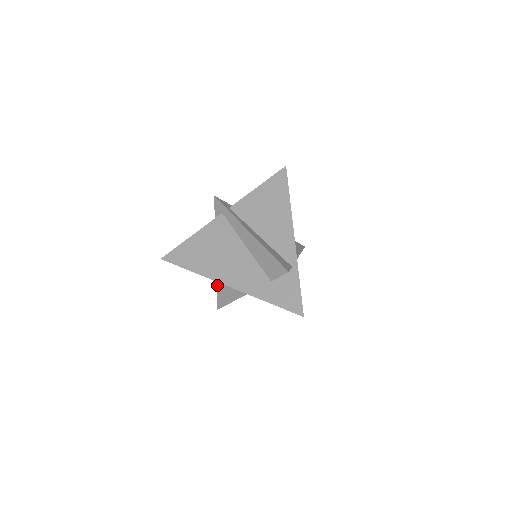
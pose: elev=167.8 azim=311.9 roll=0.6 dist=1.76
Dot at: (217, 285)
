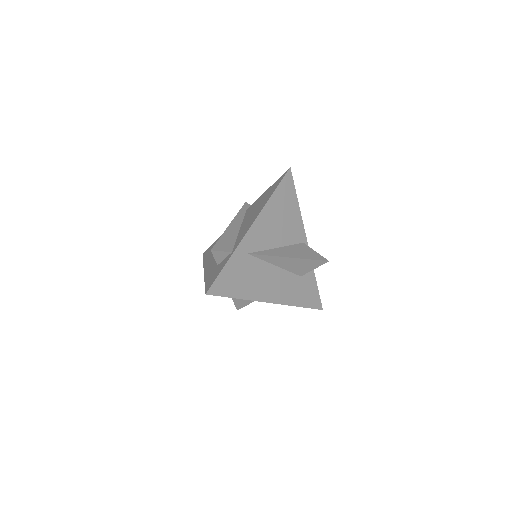
Dot at: occluded
